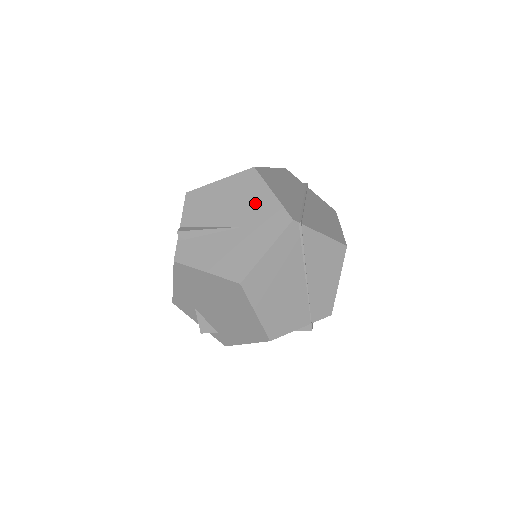
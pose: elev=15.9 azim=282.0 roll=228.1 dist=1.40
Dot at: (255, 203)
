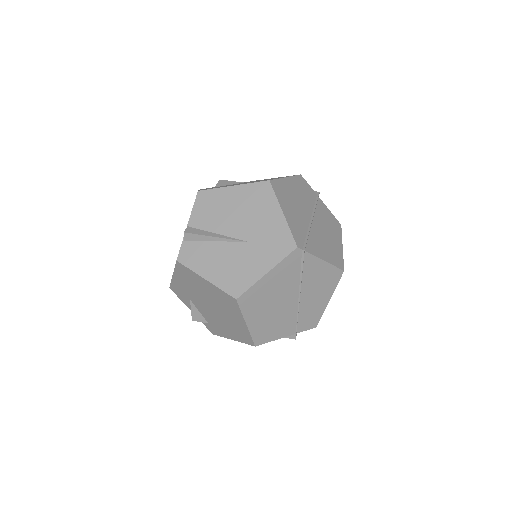
Dot at: (264, 220)
